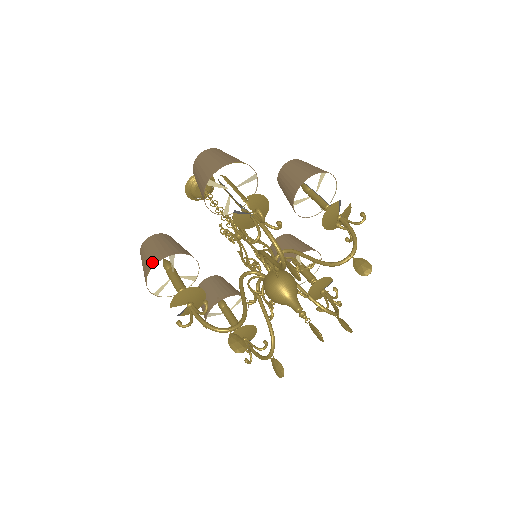
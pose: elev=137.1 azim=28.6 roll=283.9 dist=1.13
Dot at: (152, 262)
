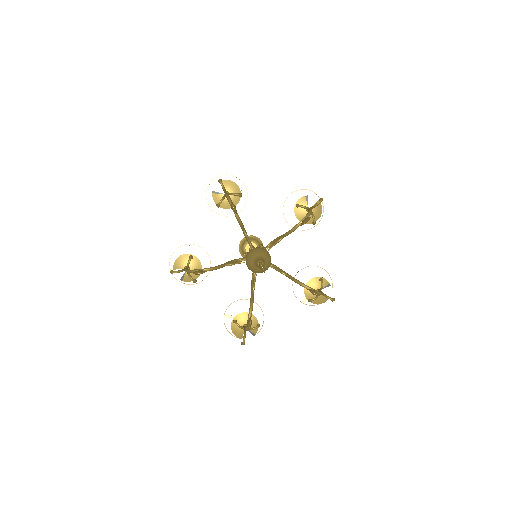
Dot at: occluded
